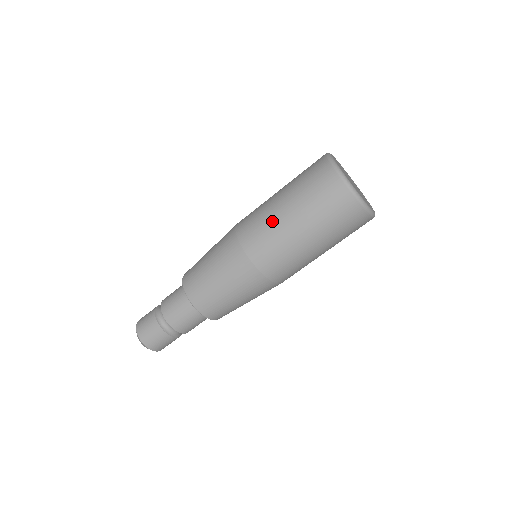
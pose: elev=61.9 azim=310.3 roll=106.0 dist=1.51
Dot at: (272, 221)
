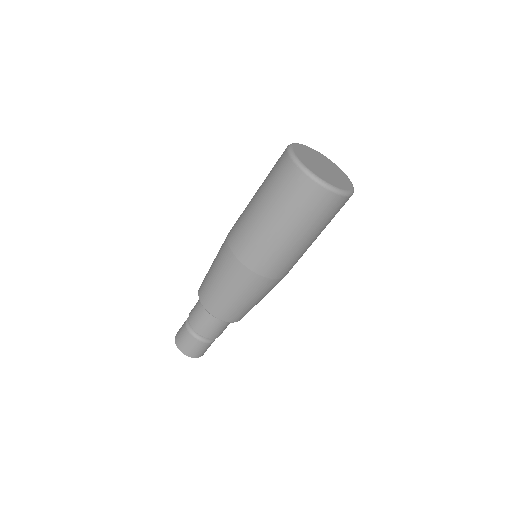
Dot at: (271, 242)
